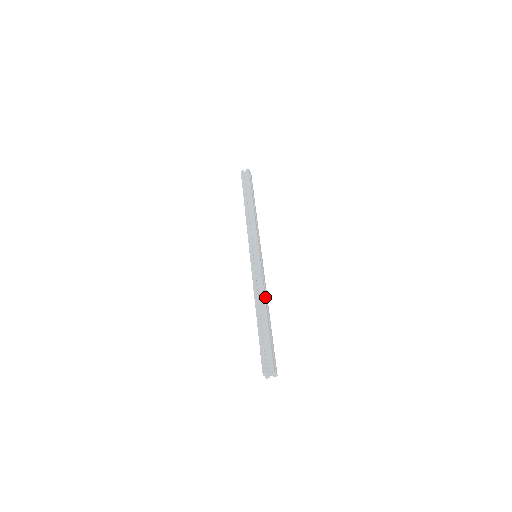
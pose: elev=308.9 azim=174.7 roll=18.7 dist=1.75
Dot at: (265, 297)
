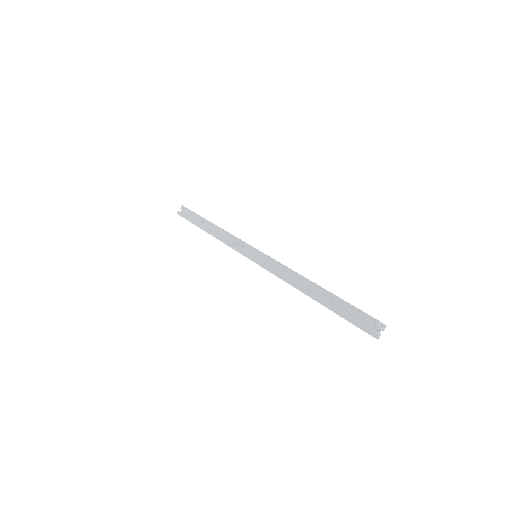
Dot at: occluded
